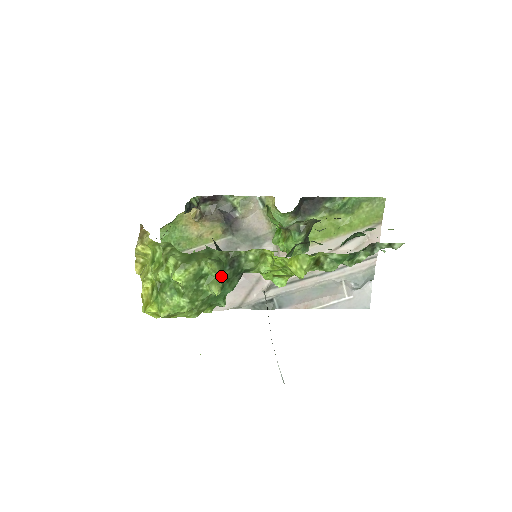
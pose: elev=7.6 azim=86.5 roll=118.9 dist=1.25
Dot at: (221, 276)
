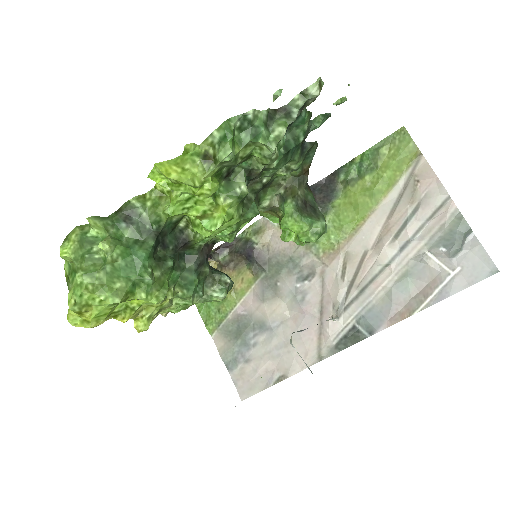
Dot at: (119, 236)
